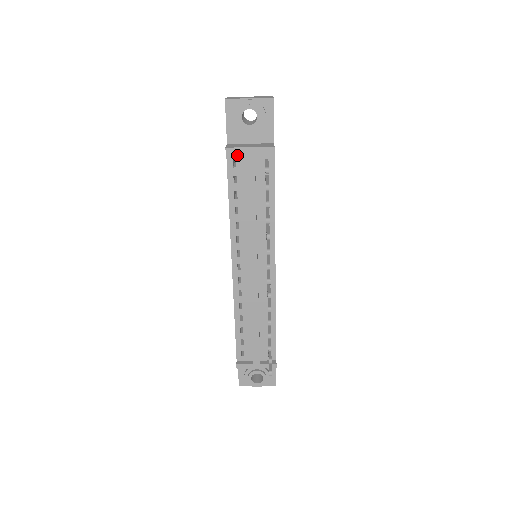
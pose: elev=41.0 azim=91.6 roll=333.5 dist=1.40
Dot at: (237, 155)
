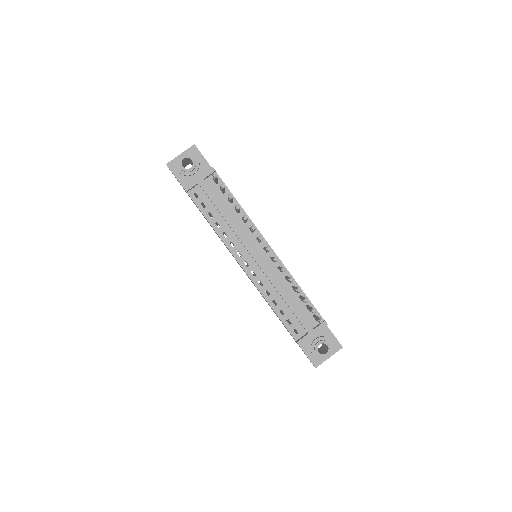
Dot at: (194, 189)
